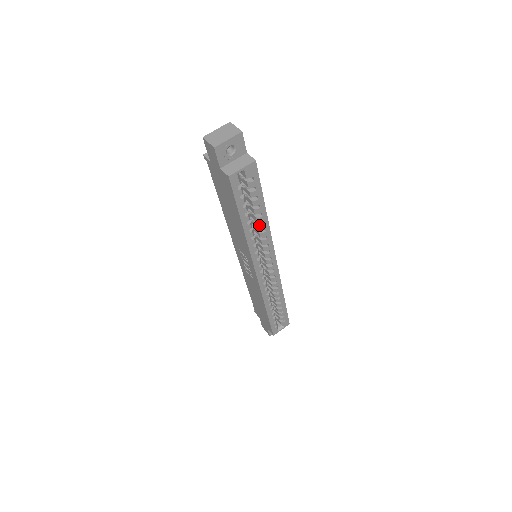
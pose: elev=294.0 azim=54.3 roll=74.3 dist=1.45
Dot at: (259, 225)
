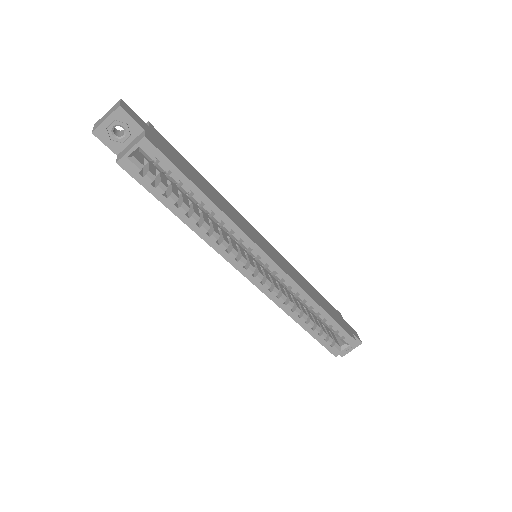
Dot at: (211, 216)
